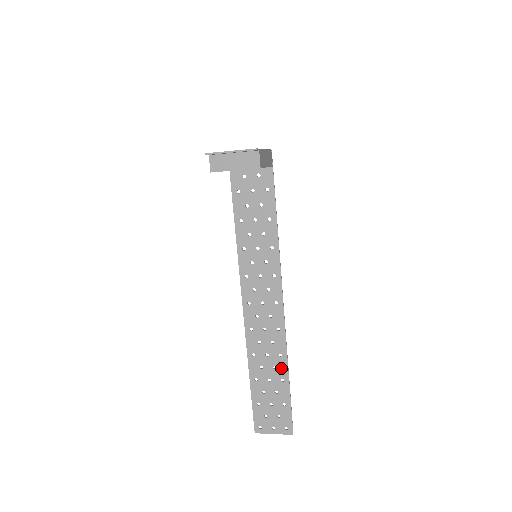
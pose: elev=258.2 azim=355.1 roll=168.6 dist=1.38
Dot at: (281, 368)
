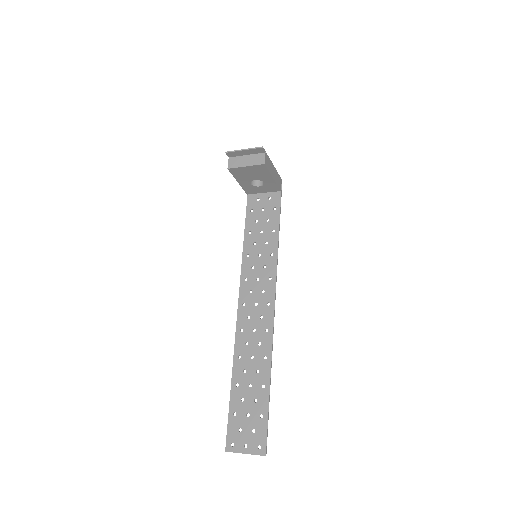
Dot at: (264, 372)
